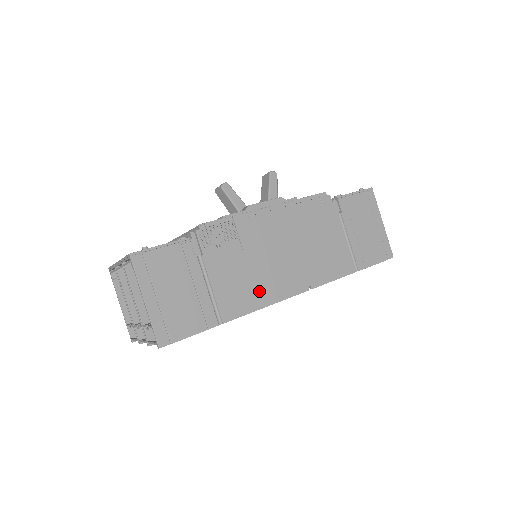
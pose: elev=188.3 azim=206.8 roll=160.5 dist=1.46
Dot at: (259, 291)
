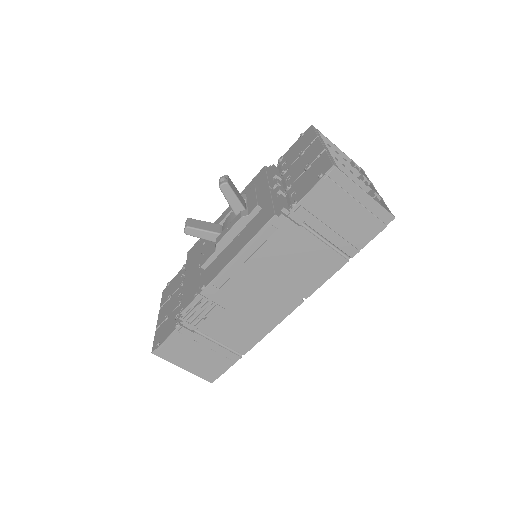
Dot at: (258, 325)
